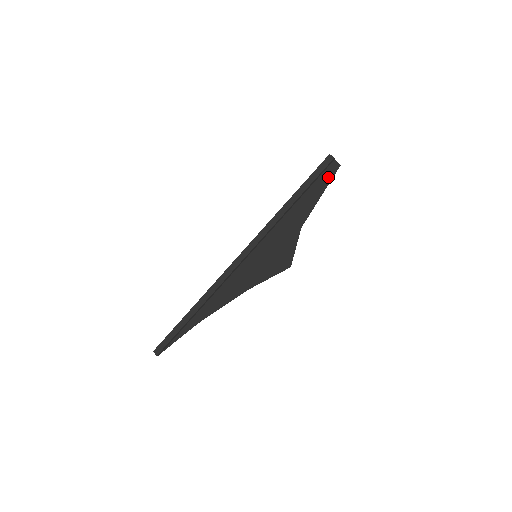
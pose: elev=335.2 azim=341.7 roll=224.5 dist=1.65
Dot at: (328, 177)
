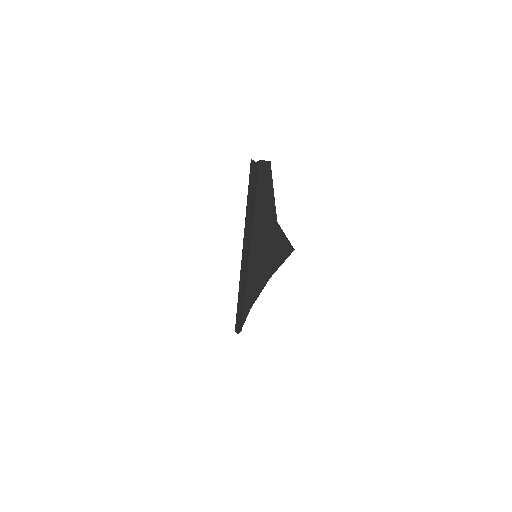
Dot at: (267, 176)
